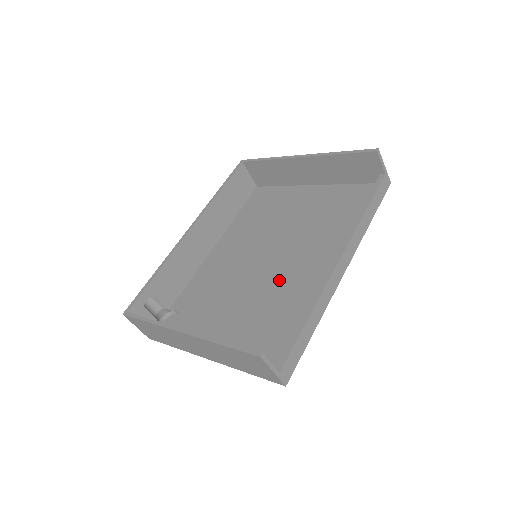
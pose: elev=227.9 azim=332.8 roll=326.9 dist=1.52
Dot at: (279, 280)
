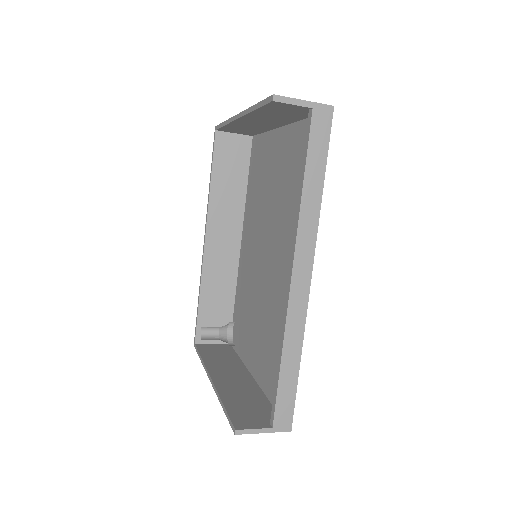
Dot at: (274, 289)
